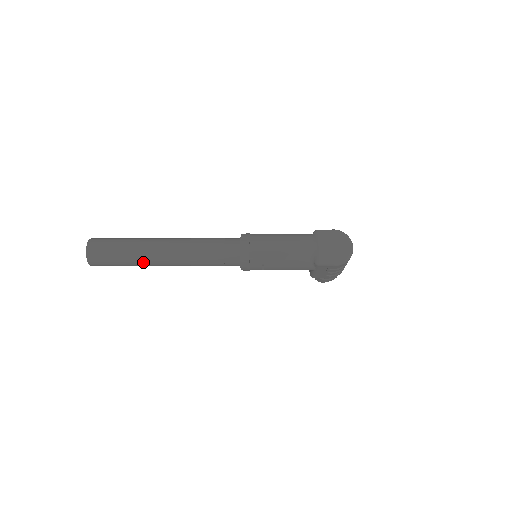
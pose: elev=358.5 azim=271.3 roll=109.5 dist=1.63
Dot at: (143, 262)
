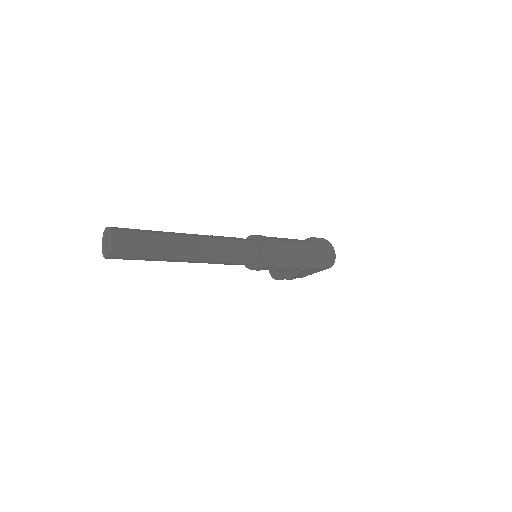
Dot at: (169, 258)
